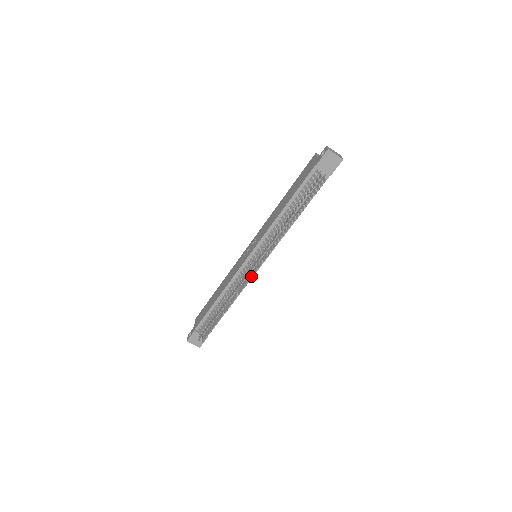
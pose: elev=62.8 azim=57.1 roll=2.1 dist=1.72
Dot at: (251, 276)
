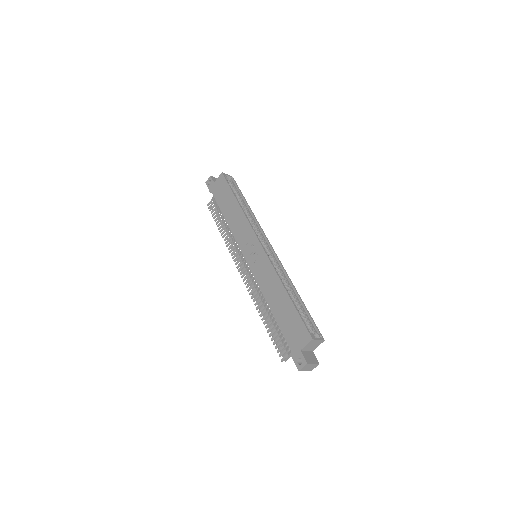
Dot at: occluded
